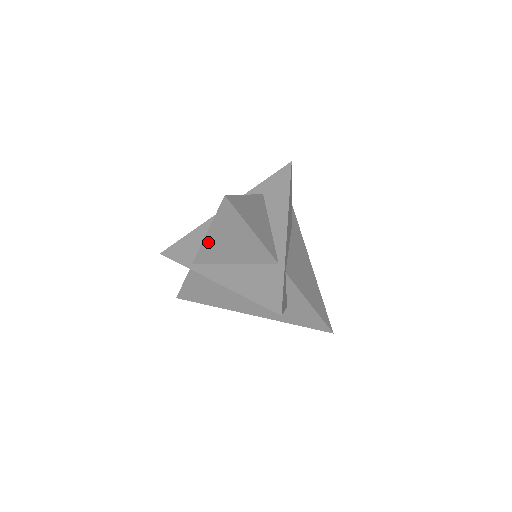
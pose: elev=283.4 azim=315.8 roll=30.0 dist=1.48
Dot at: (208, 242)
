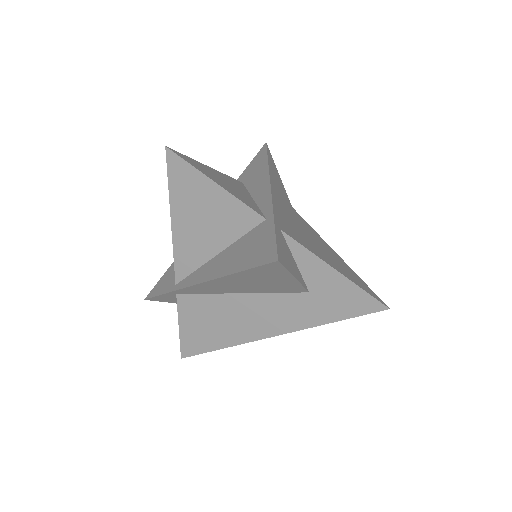
Dot at: (178, 236)
